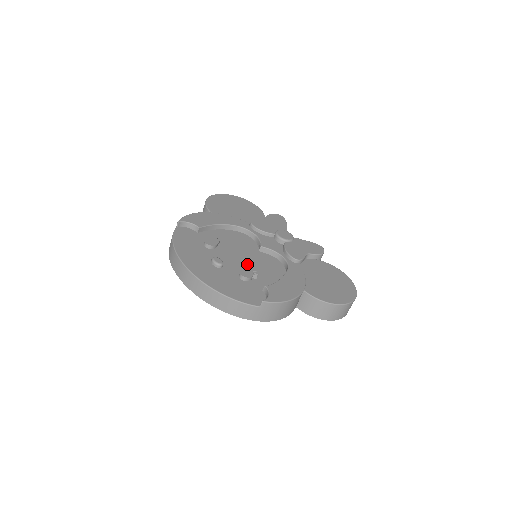
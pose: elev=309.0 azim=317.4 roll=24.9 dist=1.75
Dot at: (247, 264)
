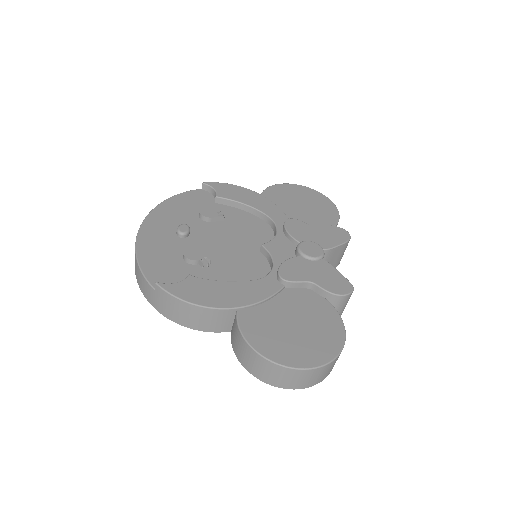
Dot at: (219, 251)
